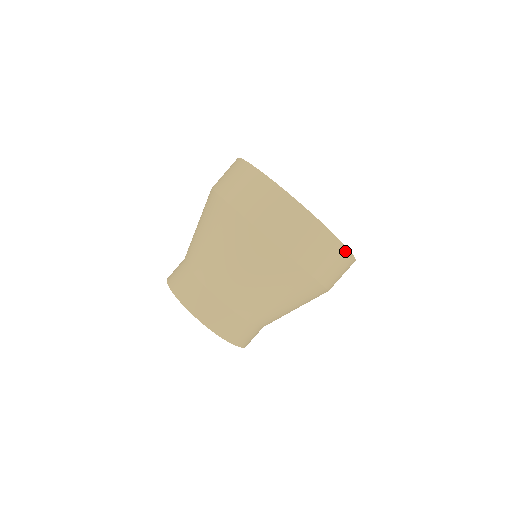
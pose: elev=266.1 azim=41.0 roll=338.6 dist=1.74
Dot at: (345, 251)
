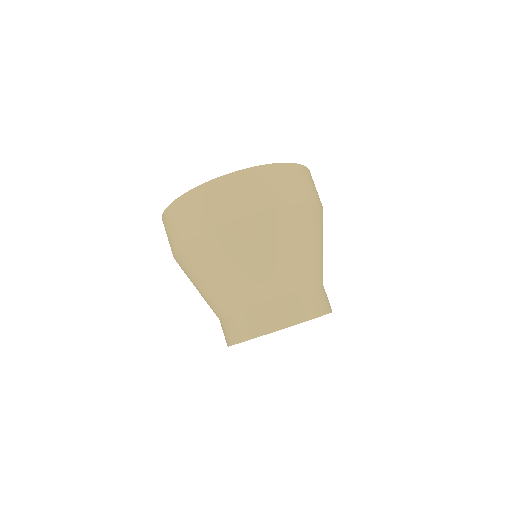
Dot at: (301, 168)
